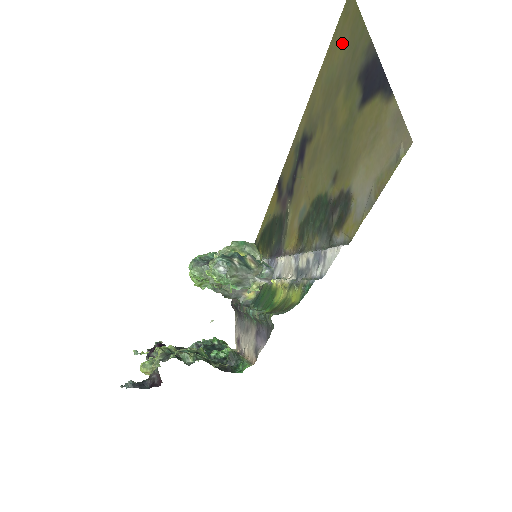
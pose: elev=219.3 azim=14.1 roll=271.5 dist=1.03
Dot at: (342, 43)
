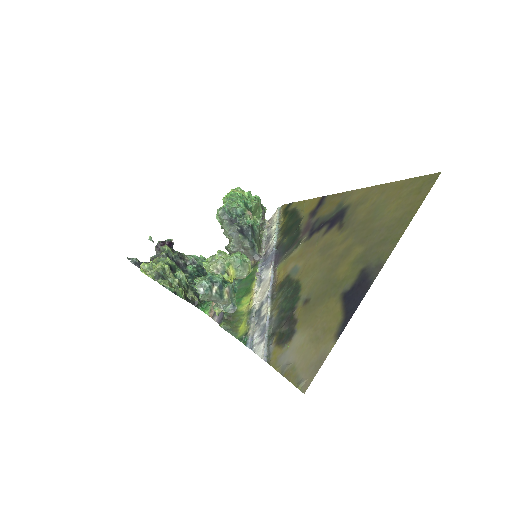
Dot at: (398, 207)
